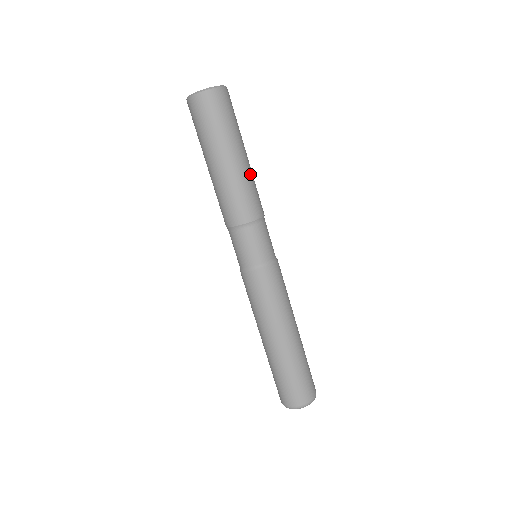
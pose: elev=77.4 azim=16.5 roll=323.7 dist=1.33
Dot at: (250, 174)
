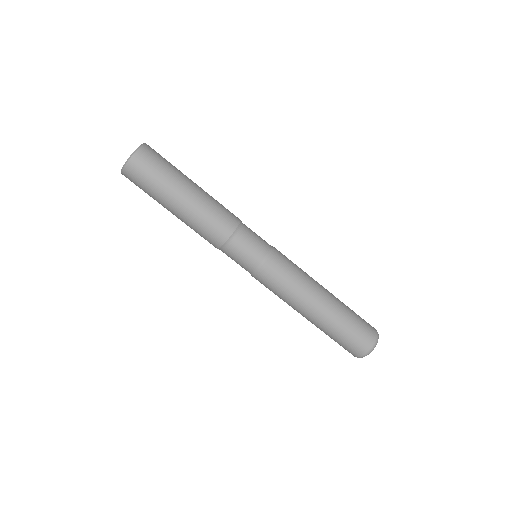
Dot at: (208, 196)
